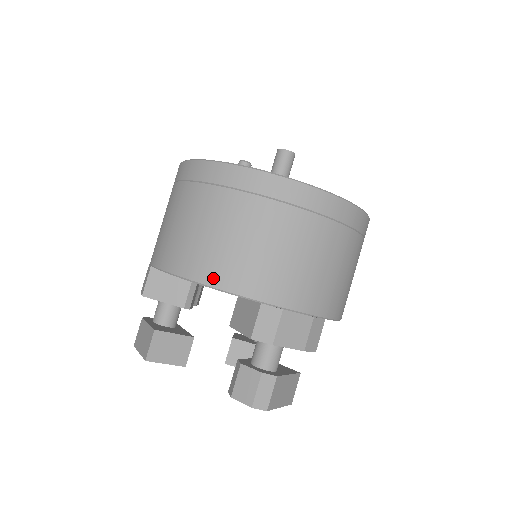
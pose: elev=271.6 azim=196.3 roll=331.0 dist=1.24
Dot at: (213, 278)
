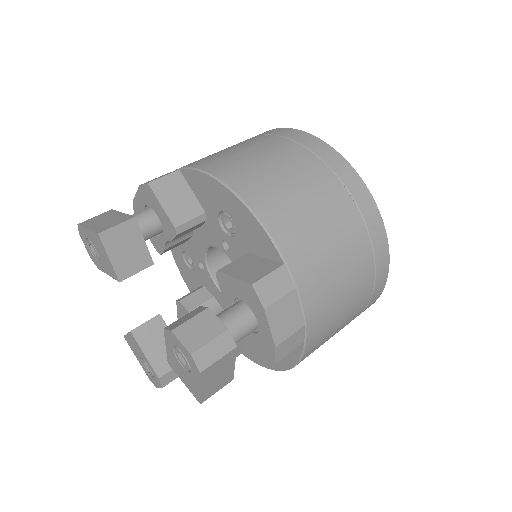
Dot at: (261, 207)
